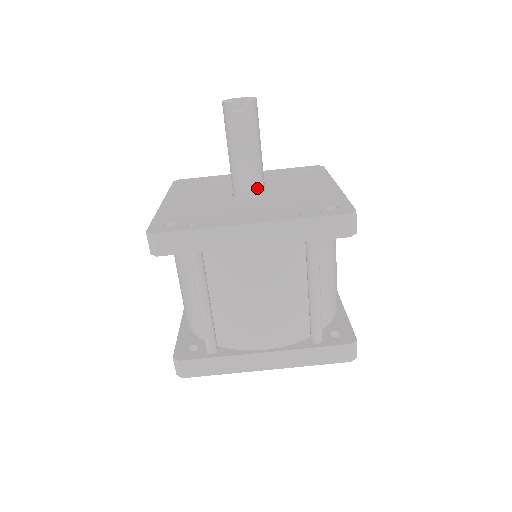
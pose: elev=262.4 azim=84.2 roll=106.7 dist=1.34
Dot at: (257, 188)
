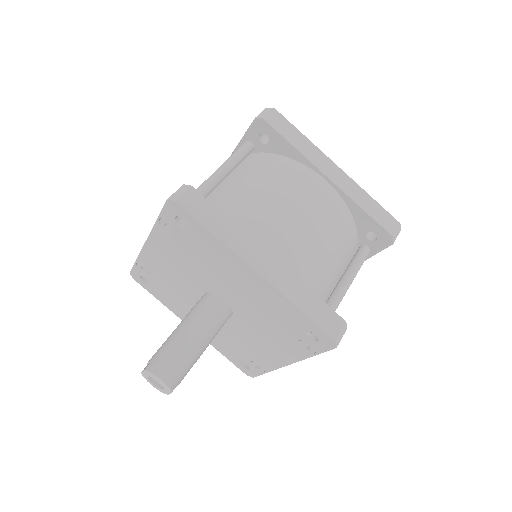
Dot at: (227, 318)
